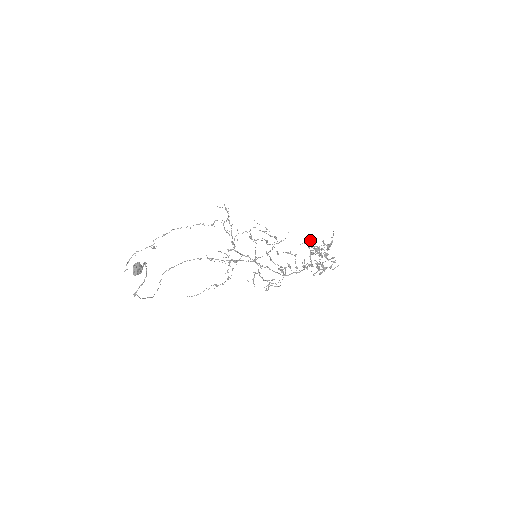
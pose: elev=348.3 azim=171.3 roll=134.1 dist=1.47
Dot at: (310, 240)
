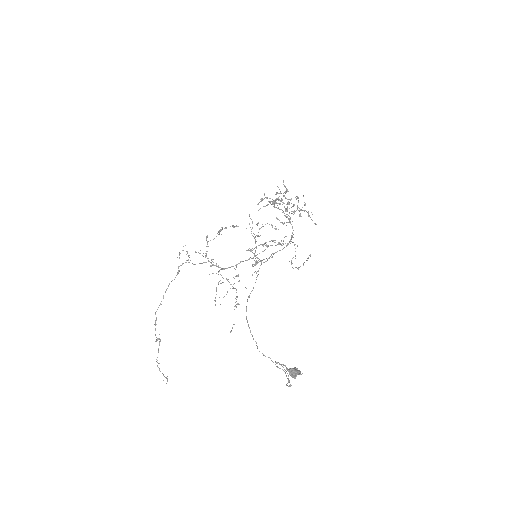
Dot at: (260, 201)
